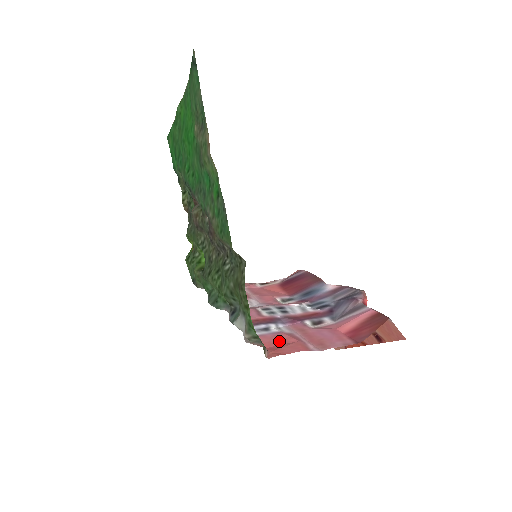
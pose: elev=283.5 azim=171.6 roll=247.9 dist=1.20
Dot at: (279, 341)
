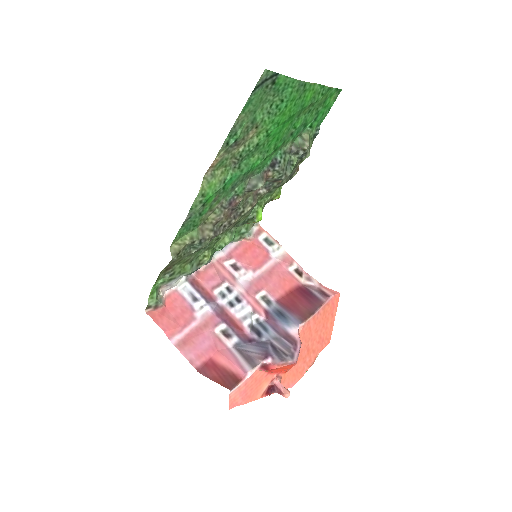
Dot at: (178, 313)
